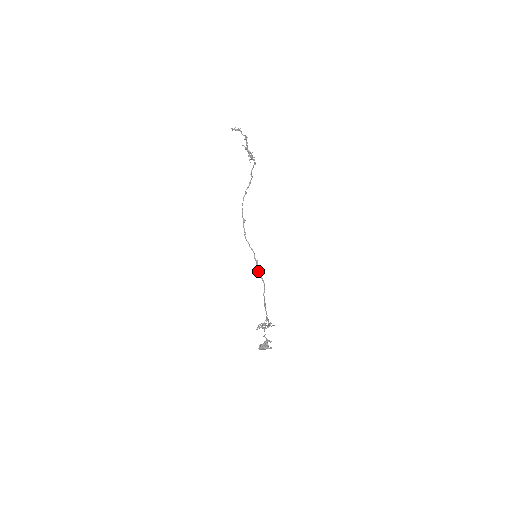
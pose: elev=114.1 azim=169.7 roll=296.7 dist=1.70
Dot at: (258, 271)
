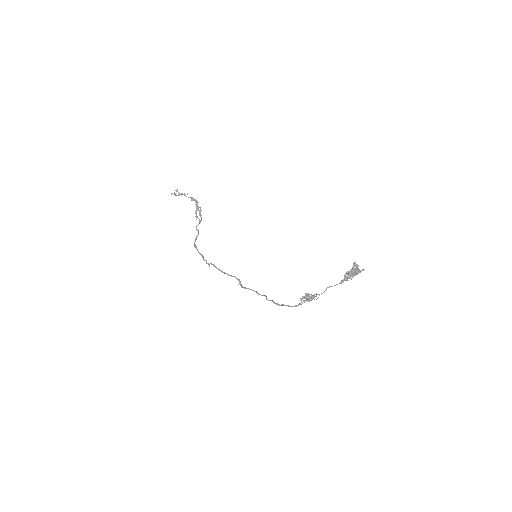
Dot at: (245, 287)
